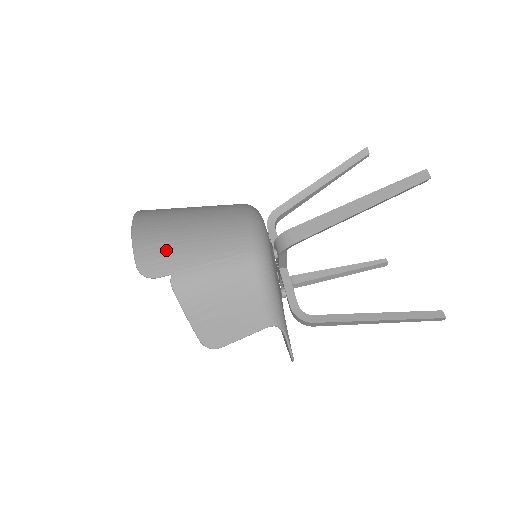
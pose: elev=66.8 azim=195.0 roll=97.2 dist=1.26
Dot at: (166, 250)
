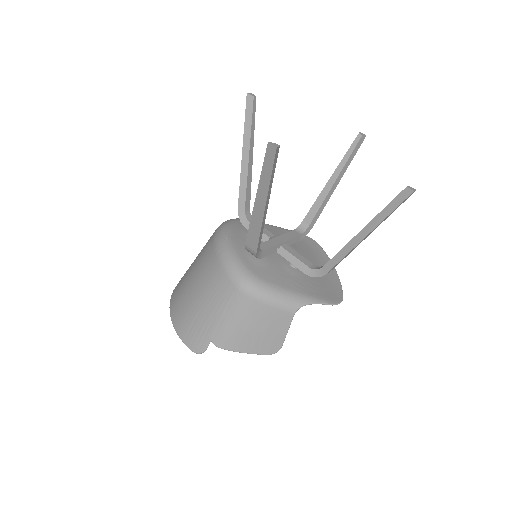
Dot at: (196, 328)
